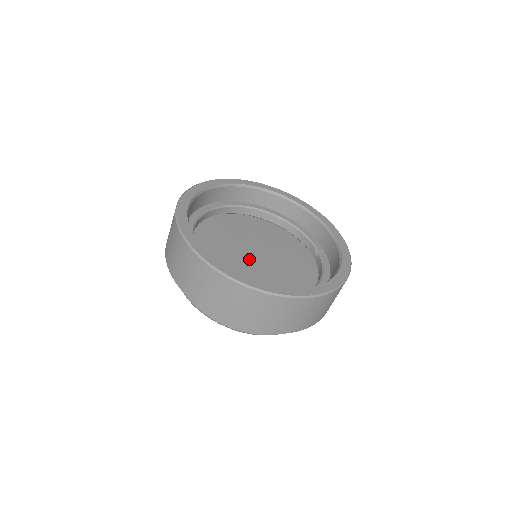
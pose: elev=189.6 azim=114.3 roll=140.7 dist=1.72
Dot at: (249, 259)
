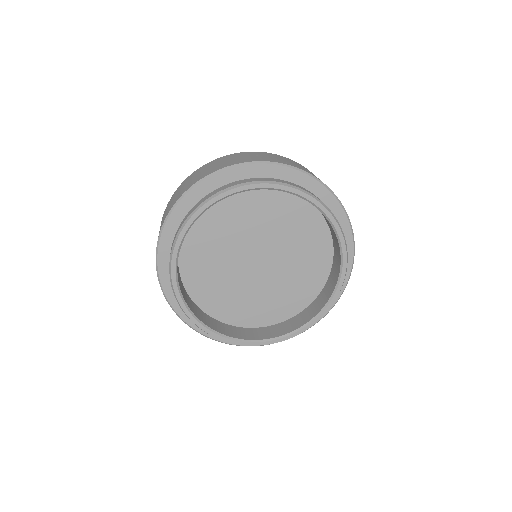
Dot at: occluded
